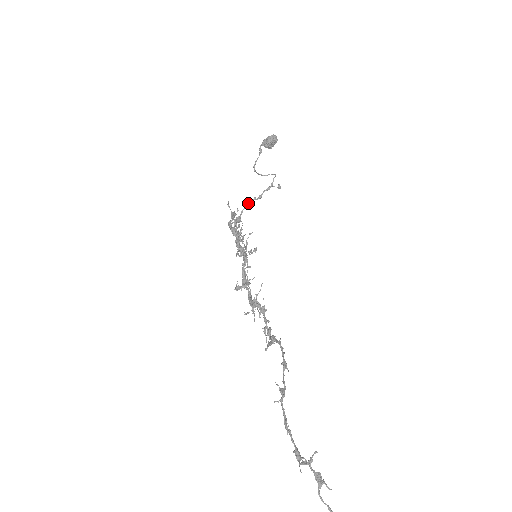
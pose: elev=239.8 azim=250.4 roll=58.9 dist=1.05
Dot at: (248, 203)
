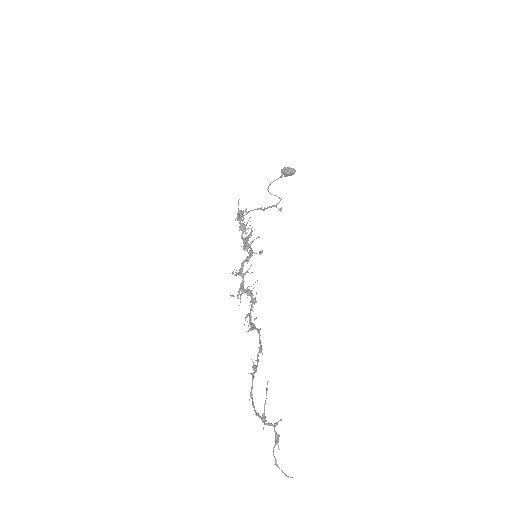
Dot at: (255, 209)
